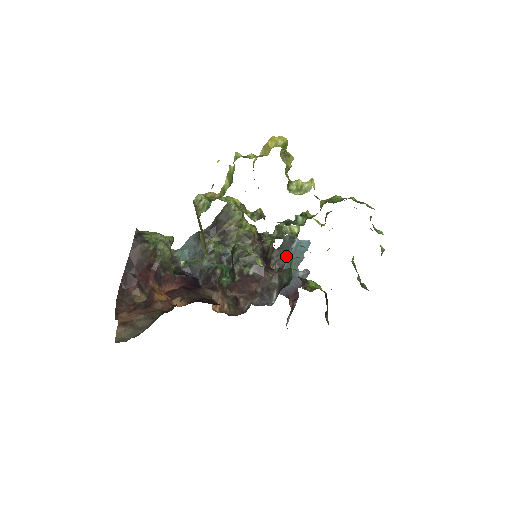
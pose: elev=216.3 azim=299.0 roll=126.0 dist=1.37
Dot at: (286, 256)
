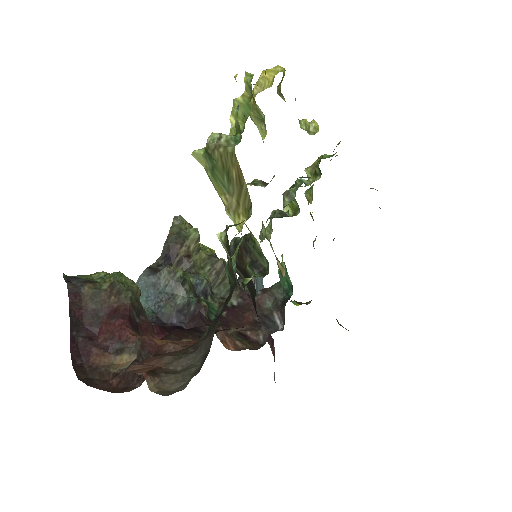
Dot at: occluded
